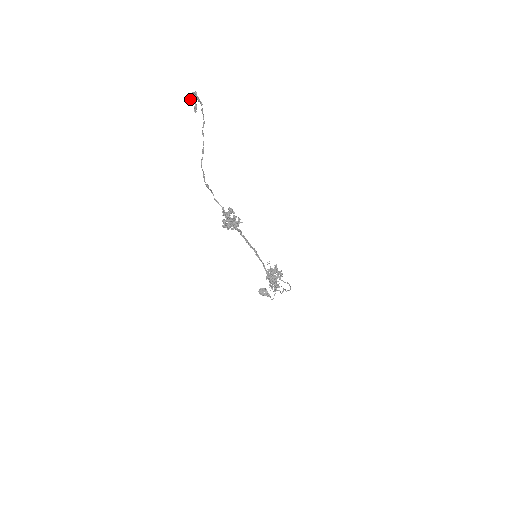
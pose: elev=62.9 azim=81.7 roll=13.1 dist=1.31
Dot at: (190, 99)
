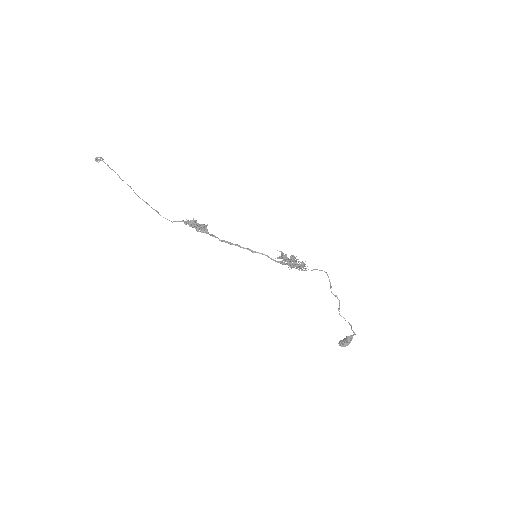
Dot at: (97, 159)
